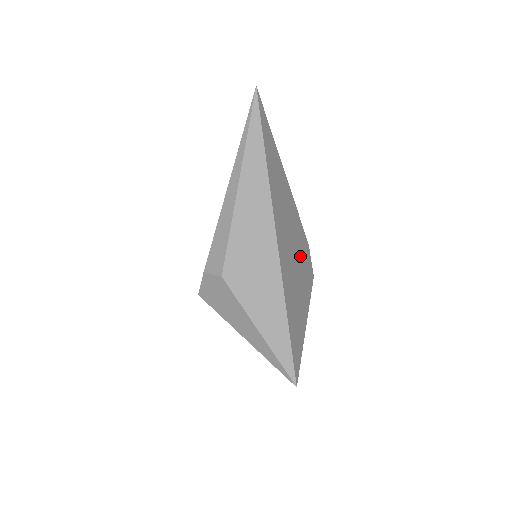
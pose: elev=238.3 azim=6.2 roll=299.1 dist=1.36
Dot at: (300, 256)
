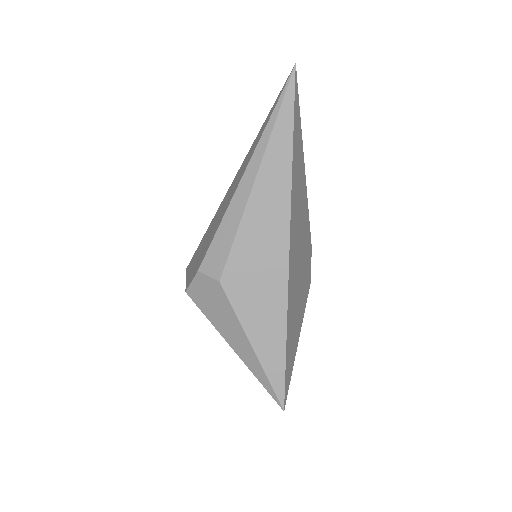
Dot at: (304, 262)
